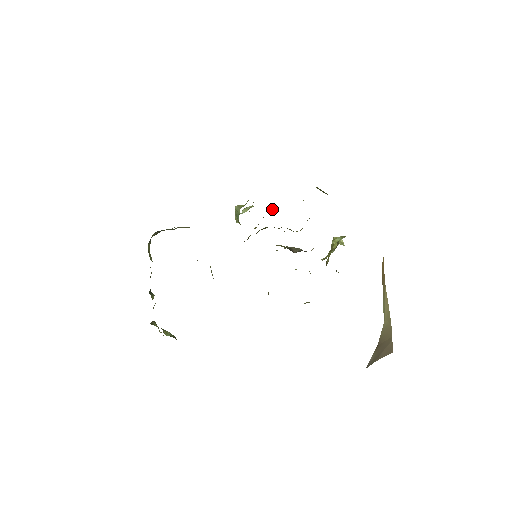
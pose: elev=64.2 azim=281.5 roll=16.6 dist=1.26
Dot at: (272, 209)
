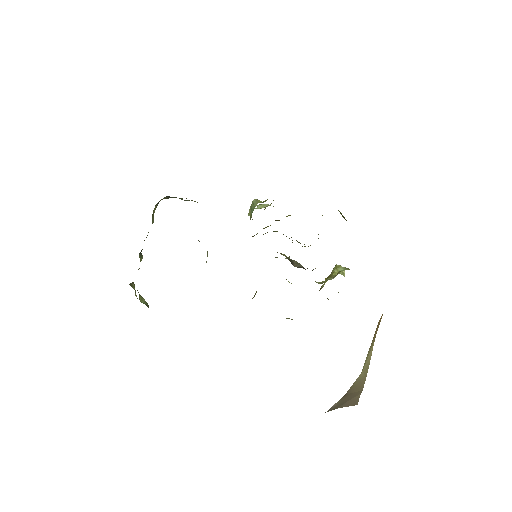
Dot at: (288, 215)
